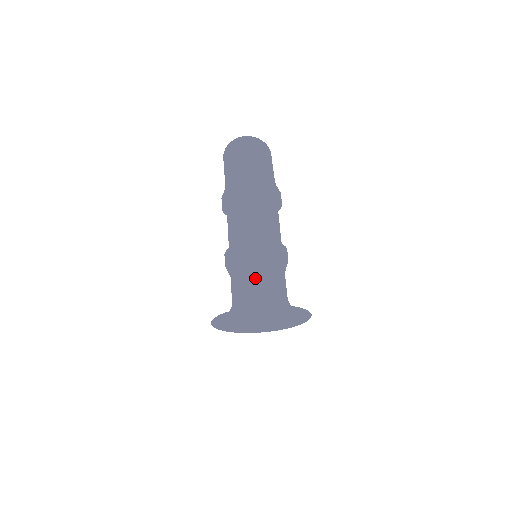
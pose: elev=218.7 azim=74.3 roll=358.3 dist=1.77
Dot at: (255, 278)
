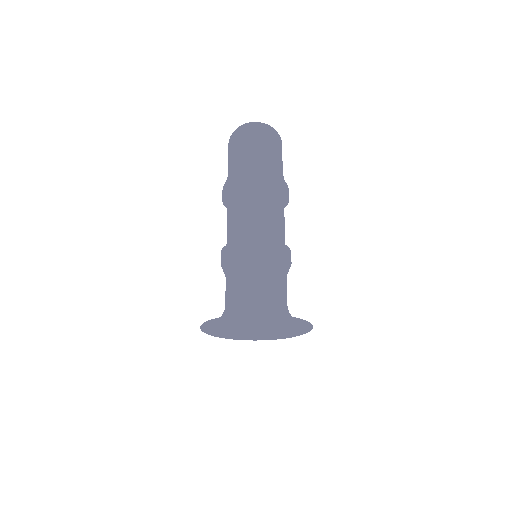
Dot at: (260, 281)
